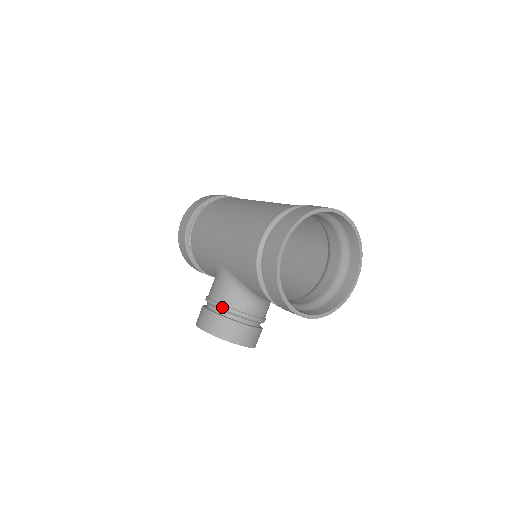
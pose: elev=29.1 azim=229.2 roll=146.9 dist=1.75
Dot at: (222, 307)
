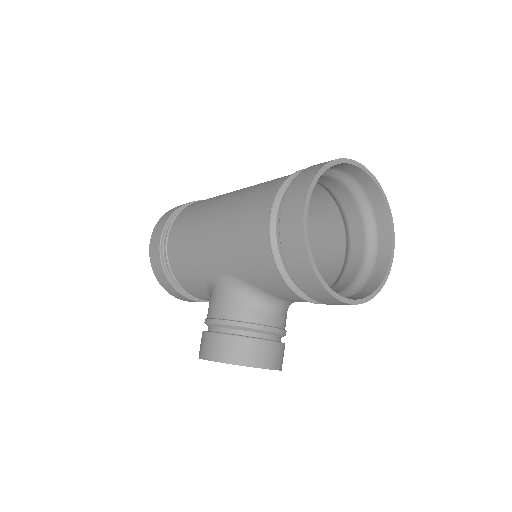
Dot at: (231, 323)
